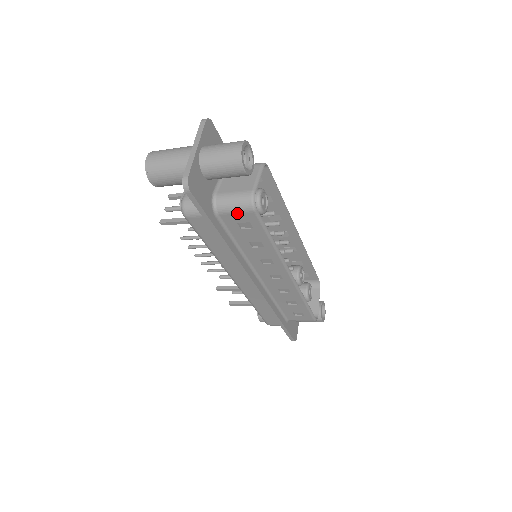
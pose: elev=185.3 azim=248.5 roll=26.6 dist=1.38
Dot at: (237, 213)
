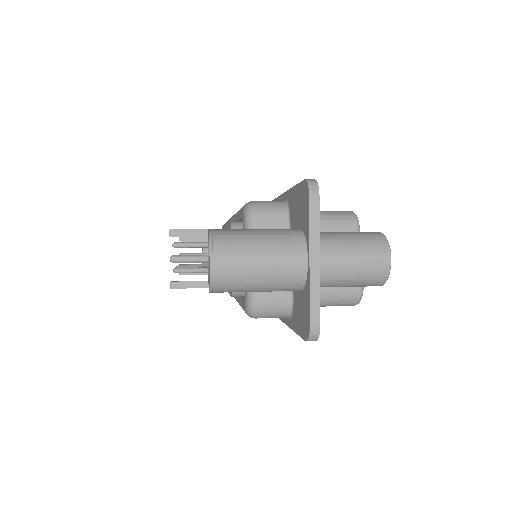
Dot at: occluded
